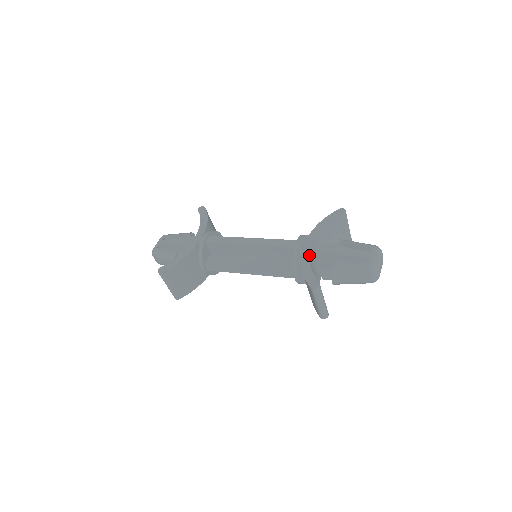
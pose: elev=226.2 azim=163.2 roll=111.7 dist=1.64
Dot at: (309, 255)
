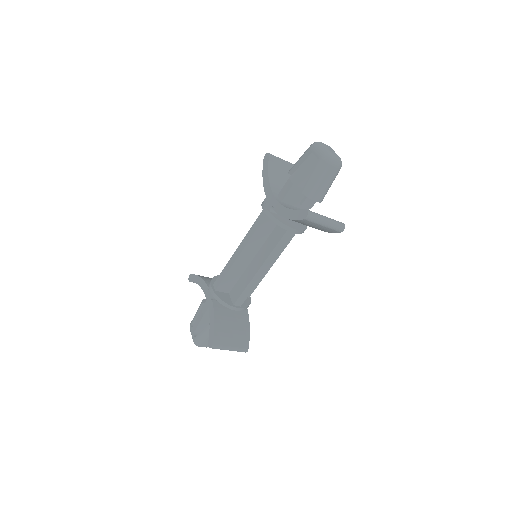
Dot at: (280, 205)
